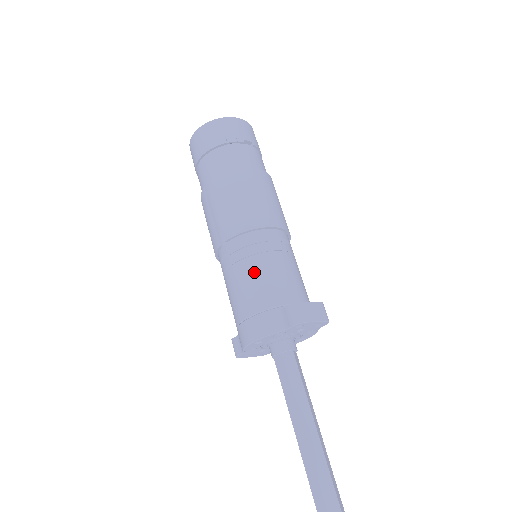
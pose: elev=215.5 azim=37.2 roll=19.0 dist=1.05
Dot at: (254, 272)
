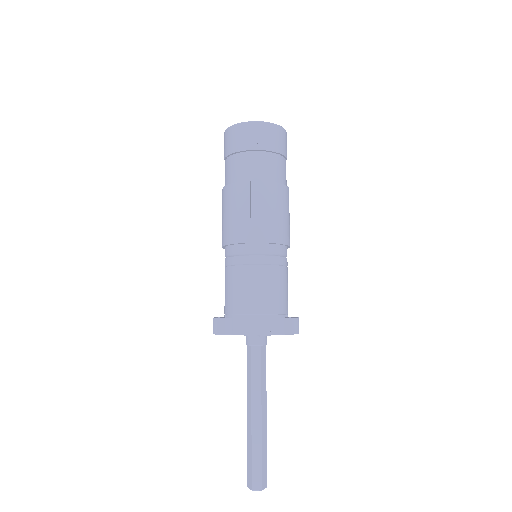
Dot at: (275, 280)
